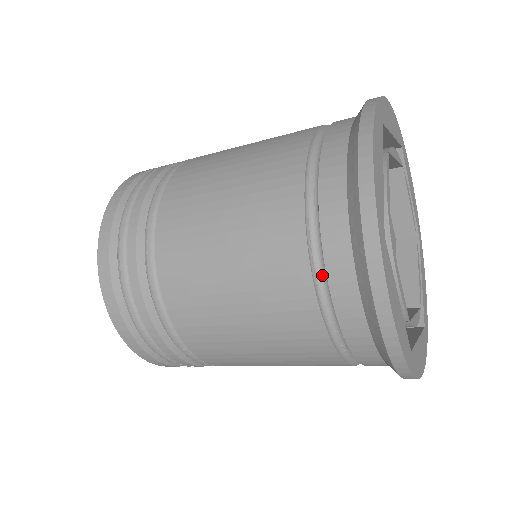
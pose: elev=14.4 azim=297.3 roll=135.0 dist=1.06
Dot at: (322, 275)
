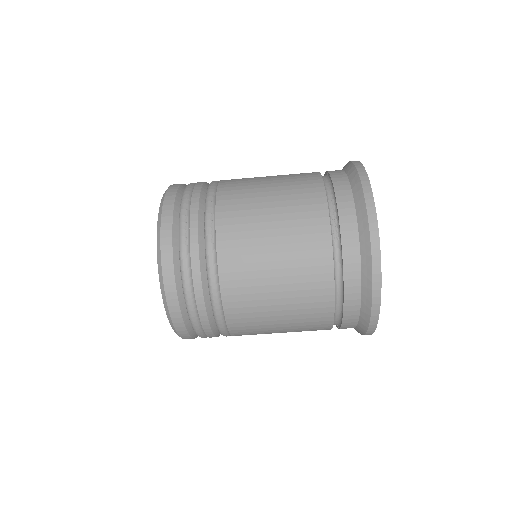
Dot at: (324, 177)
